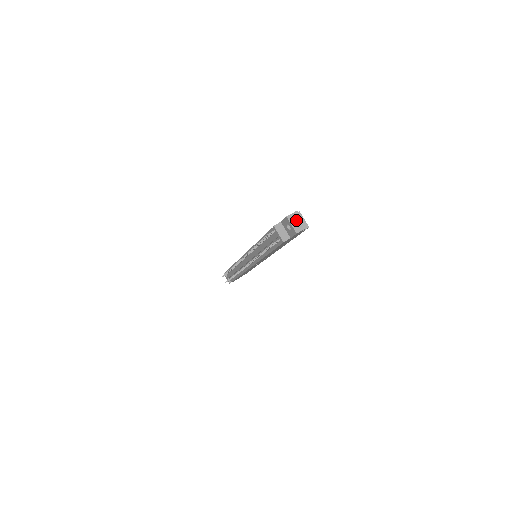
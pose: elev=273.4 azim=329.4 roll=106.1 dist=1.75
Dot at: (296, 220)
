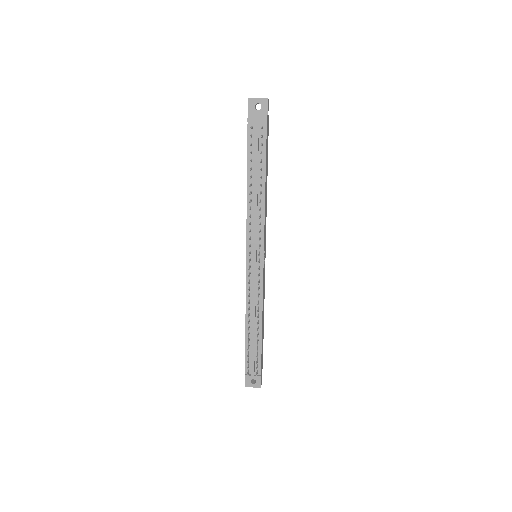
Dot at: (257, 98)
